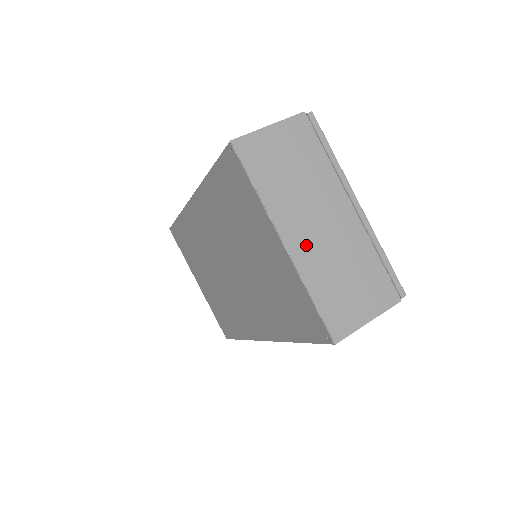
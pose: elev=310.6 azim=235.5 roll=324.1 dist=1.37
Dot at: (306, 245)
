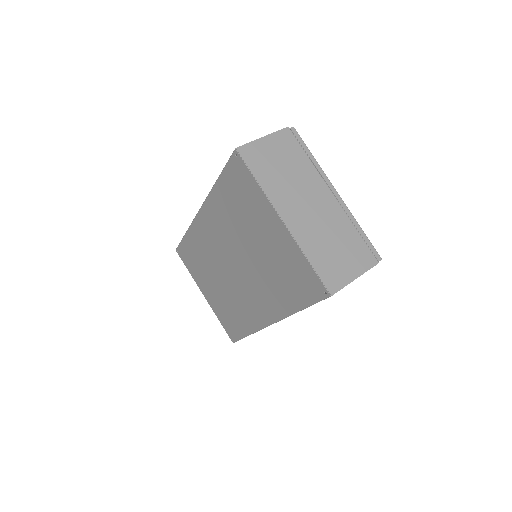
Dot at: (300, 222)
